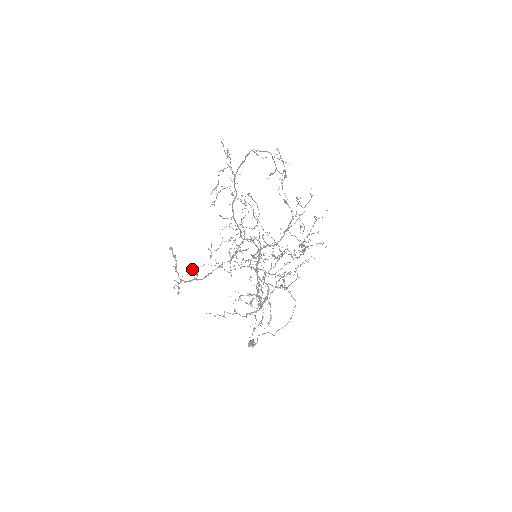
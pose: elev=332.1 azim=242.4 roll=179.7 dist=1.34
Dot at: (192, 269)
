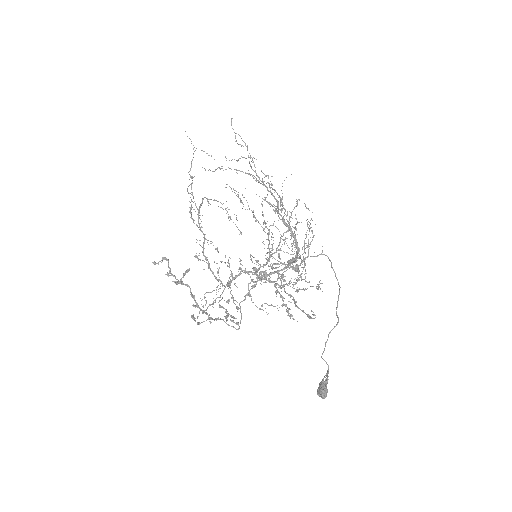
Dot at: occluded
